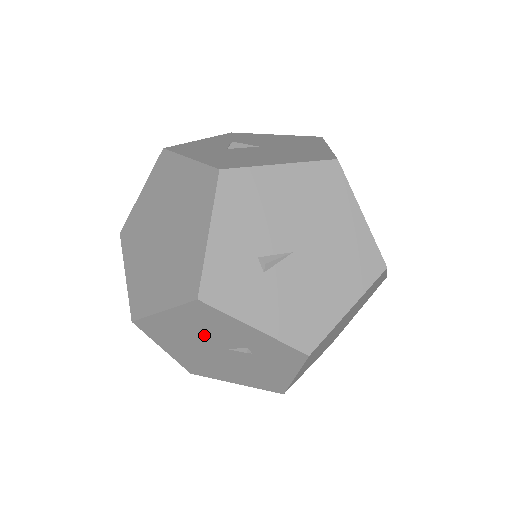
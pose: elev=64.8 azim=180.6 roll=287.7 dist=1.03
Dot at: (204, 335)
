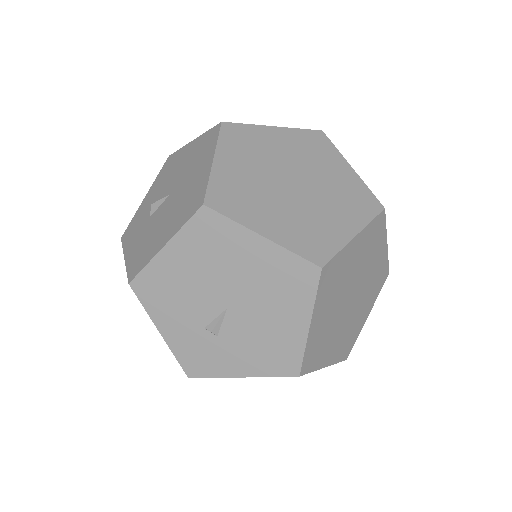
Dot at: occluded
